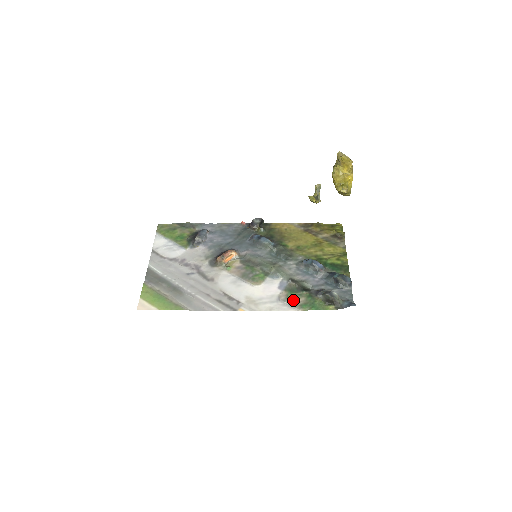
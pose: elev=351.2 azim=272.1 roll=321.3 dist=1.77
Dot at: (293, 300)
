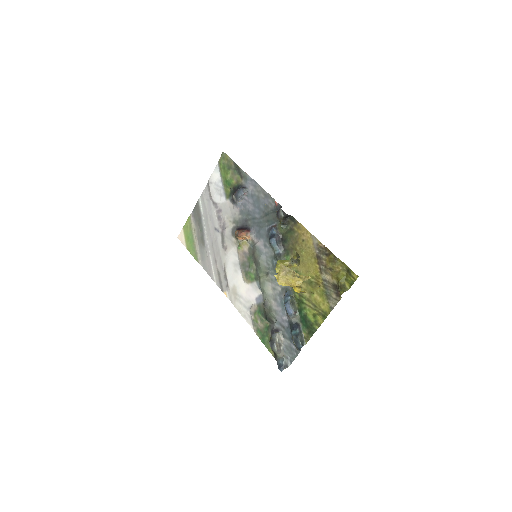
Dot at: (256, 319)
